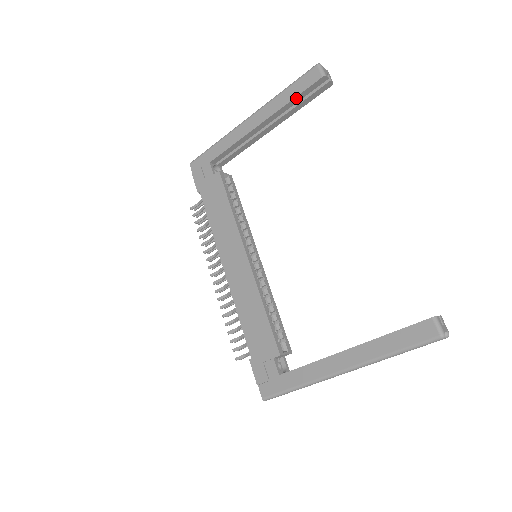
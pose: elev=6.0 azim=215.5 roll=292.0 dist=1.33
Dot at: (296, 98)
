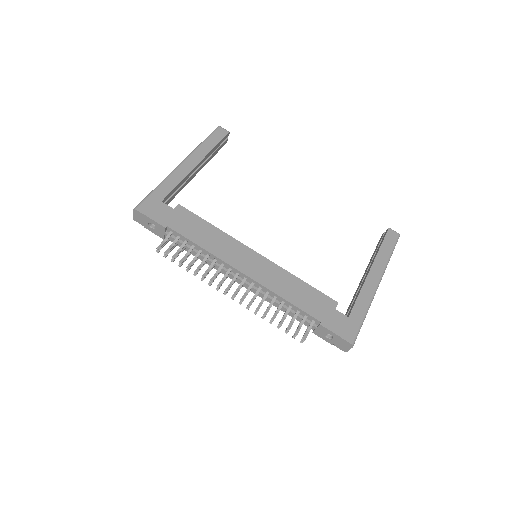
Dot at: (216, 146)
